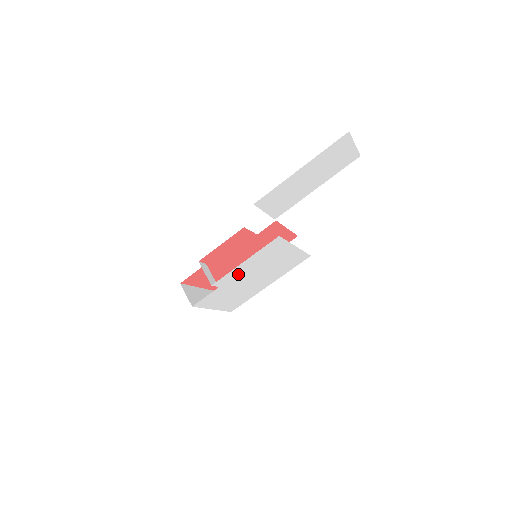
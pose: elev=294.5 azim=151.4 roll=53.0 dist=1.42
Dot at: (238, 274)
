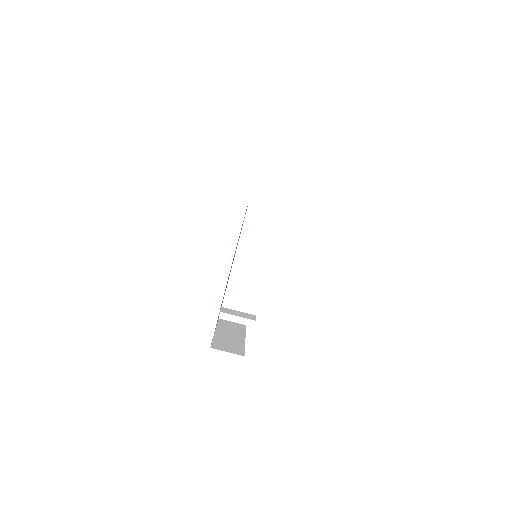
Dot at: occluded
